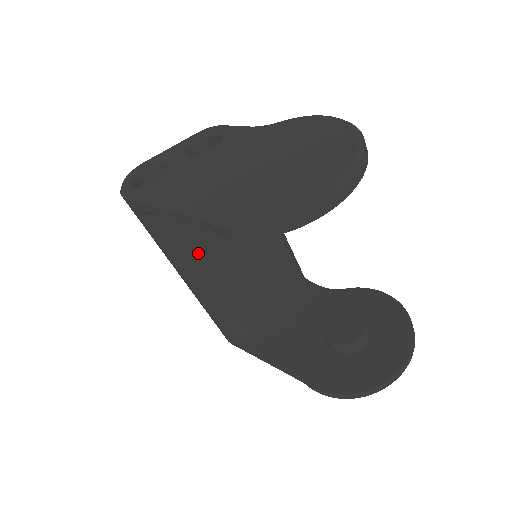
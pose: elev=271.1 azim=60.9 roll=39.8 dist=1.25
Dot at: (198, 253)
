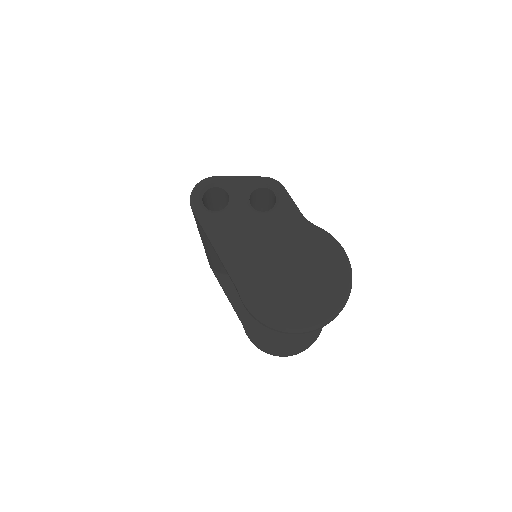
Dot at: occluded
